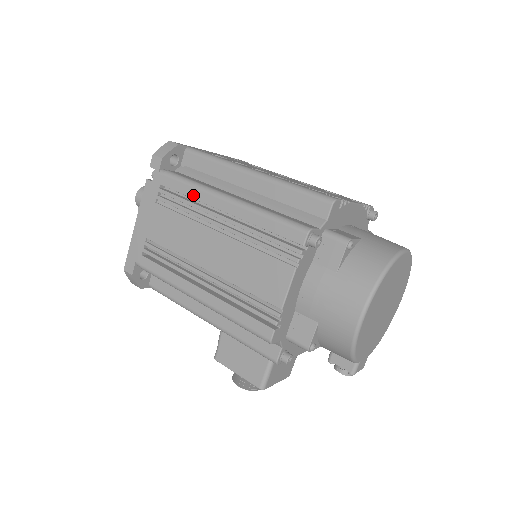
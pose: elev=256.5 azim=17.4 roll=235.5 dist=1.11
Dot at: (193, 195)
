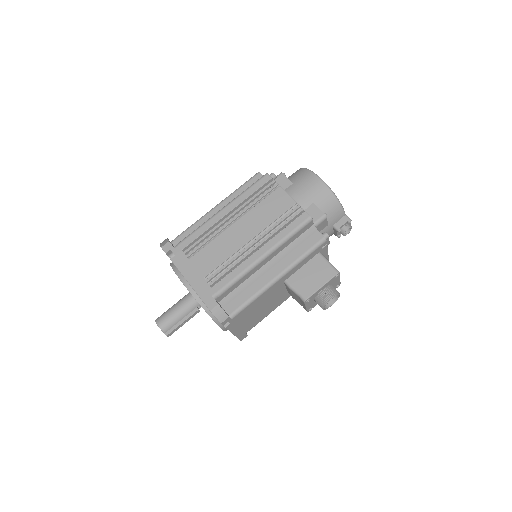
Dot at: (204, 229)
